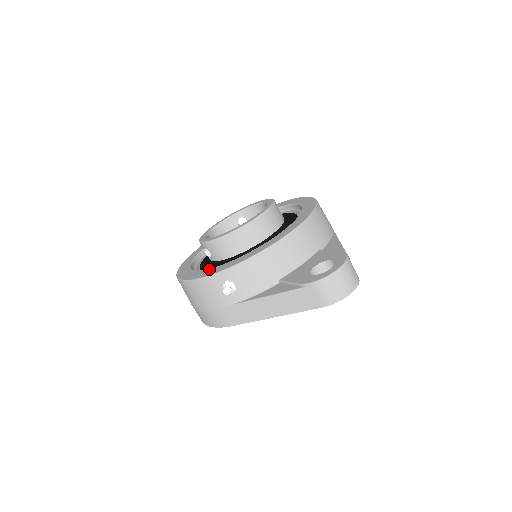
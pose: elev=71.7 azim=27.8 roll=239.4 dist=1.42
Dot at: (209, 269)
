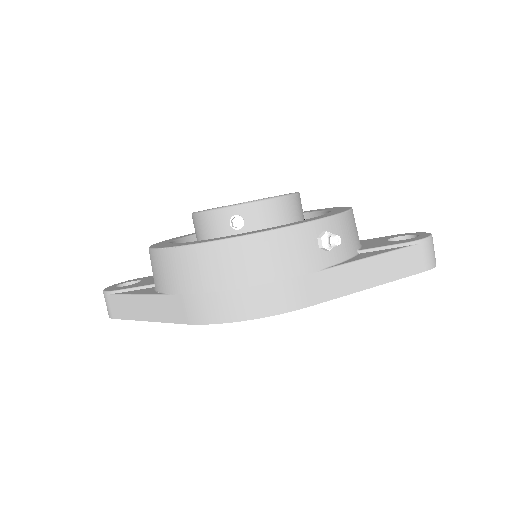
Dot at: occluded
